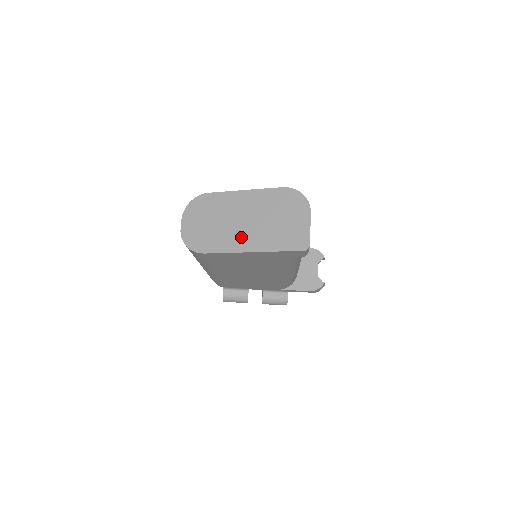
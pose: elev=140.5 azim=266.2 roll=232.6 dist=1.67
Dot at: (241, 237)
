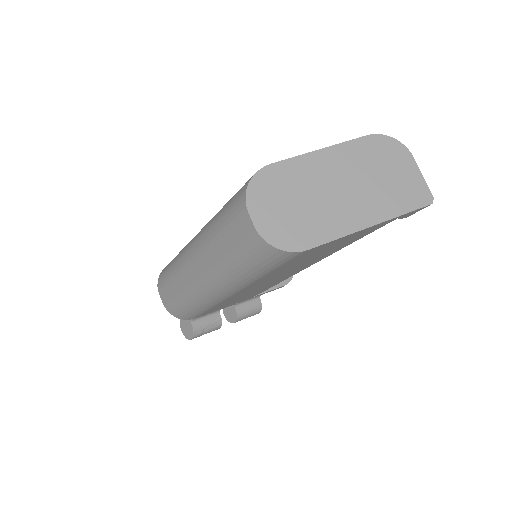
Dot at: (349, 211)
